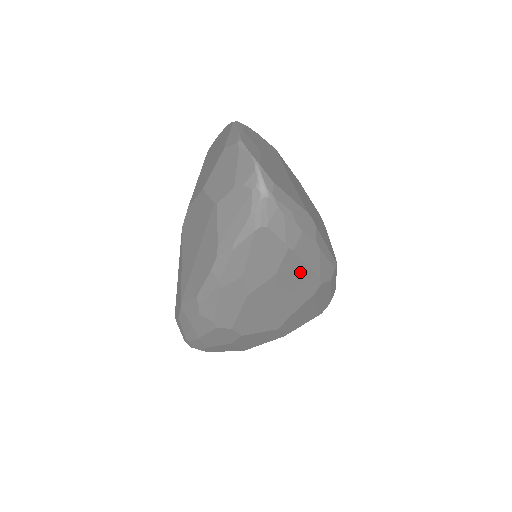
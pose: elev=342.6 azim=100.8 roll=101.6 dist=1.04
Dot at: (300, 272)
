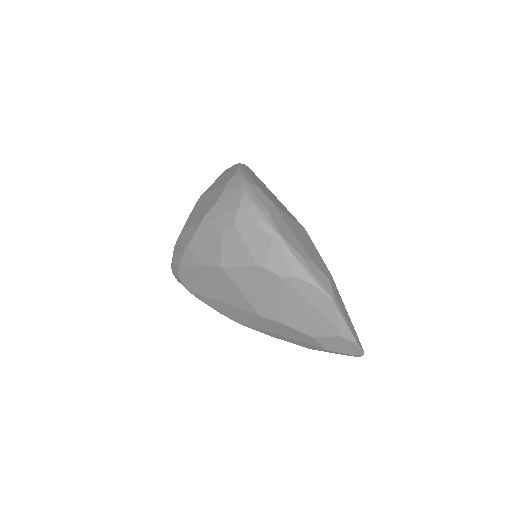
Dot at: occluded
